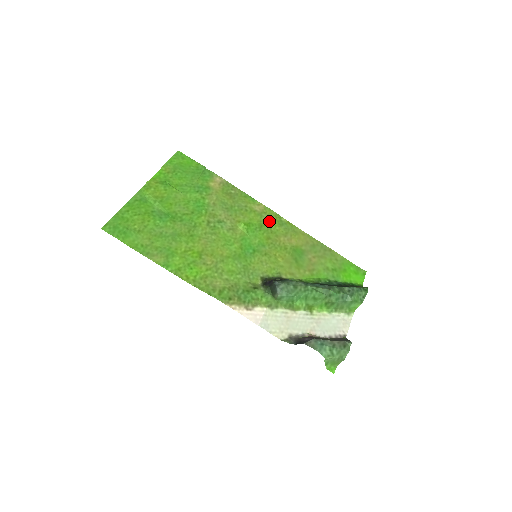
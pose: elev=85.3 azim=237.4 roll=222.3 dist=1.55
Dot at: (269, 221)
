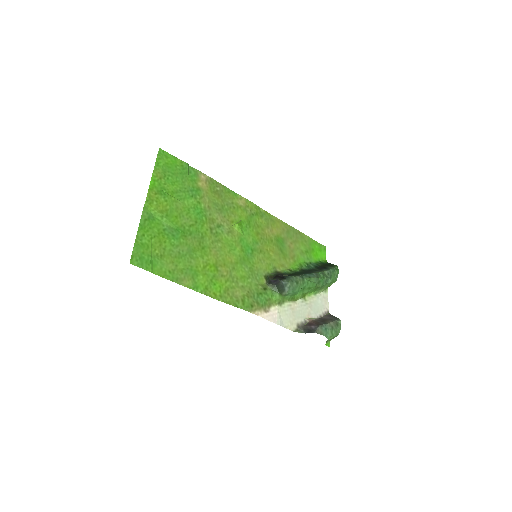
Dot at: (253, 215)
